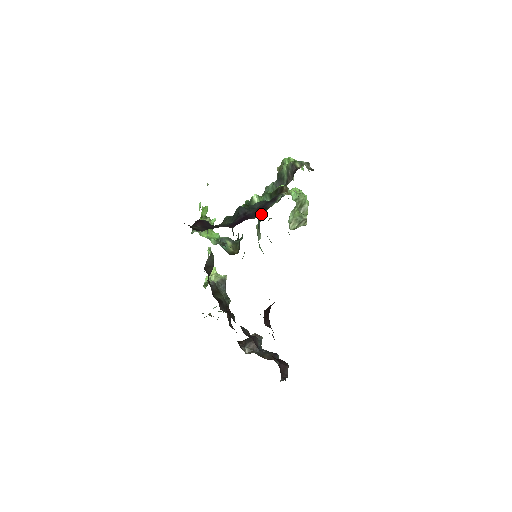
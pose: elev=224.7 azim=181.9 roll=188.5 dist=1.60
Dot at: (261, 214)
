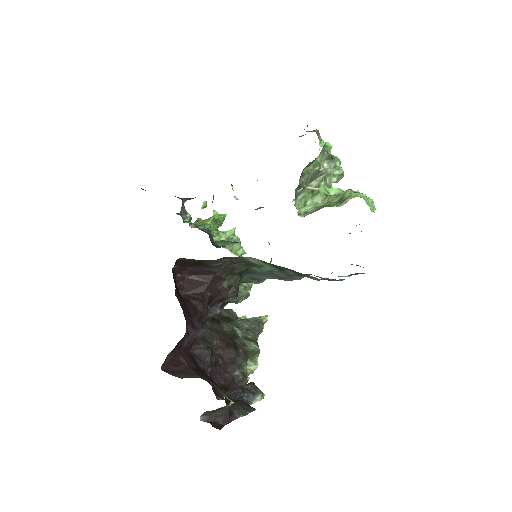
Dot at: occluded
